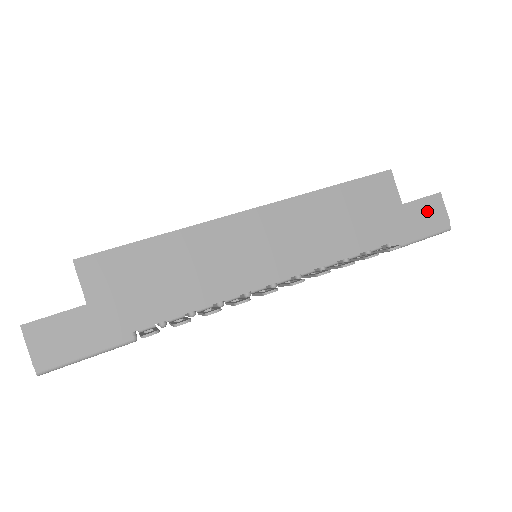
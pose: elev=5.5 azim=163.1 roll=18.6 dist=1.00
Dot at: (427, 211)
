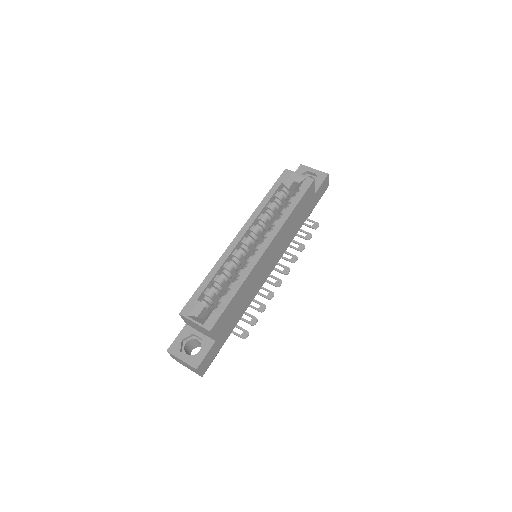
Dot at: (323, 188)
